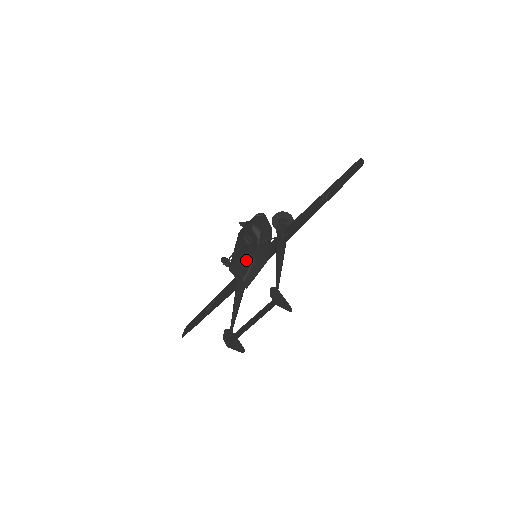
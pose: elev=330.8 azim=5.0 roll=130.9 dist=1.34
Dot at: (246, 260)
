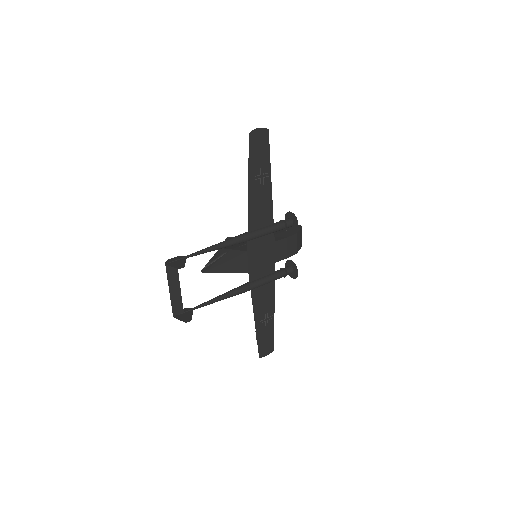
Dot at: (216, 254)
